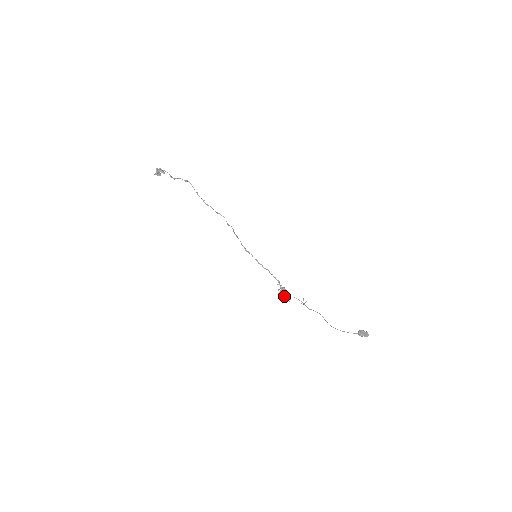
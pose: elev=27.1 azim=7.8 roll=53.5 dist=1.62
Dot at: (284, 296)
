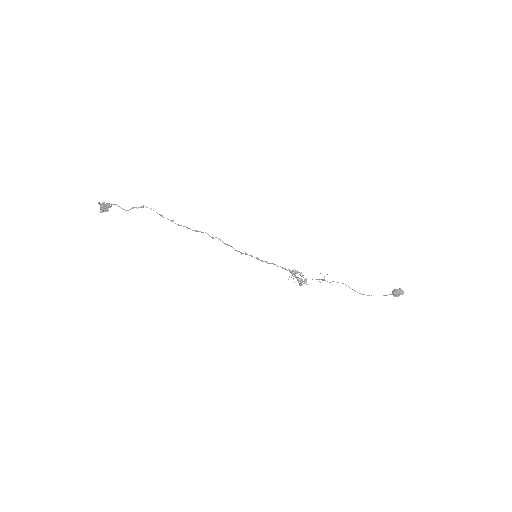
Dot at: (300, 282)
